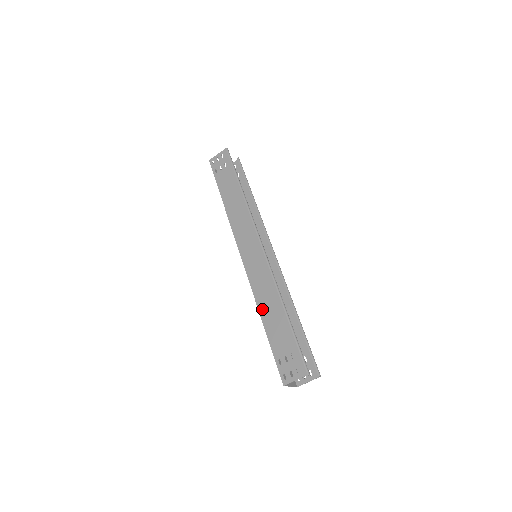
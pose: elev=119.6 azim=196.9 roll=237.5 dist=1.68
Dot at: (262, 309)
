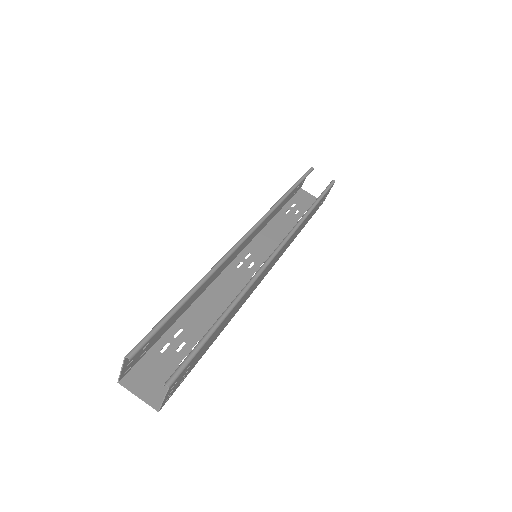
Dot at: (194, 298)
